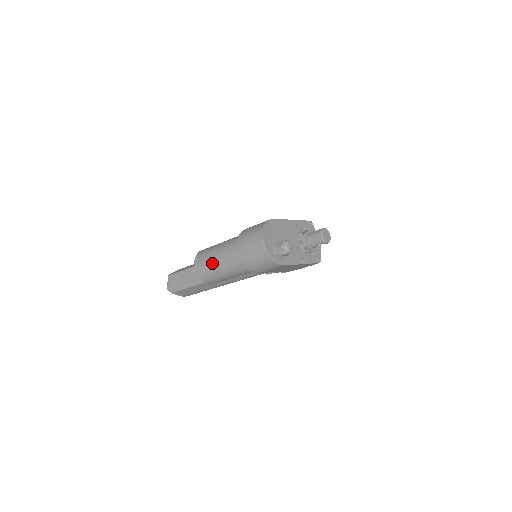
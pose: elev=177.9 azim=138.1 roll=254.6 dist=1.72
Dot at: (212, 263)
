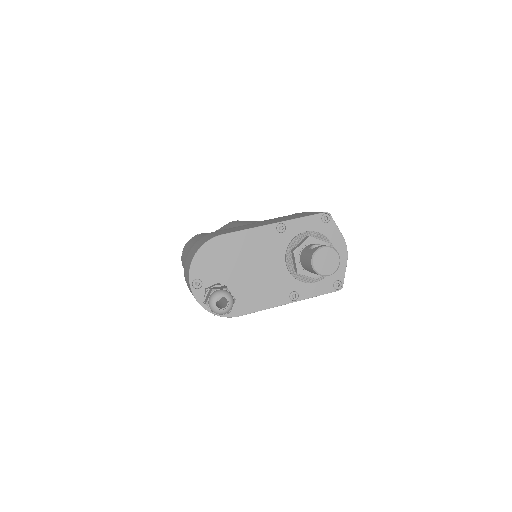
Dot at: occluded
